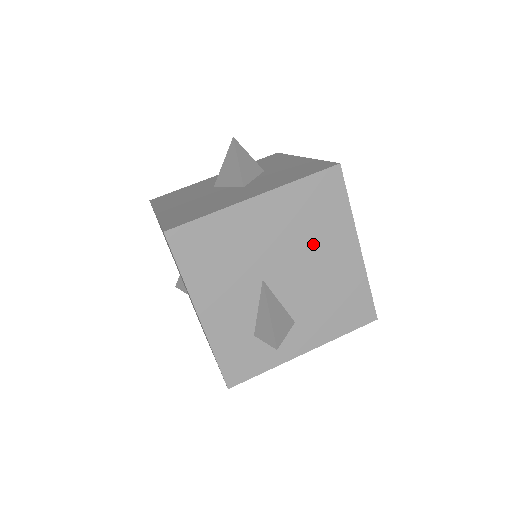
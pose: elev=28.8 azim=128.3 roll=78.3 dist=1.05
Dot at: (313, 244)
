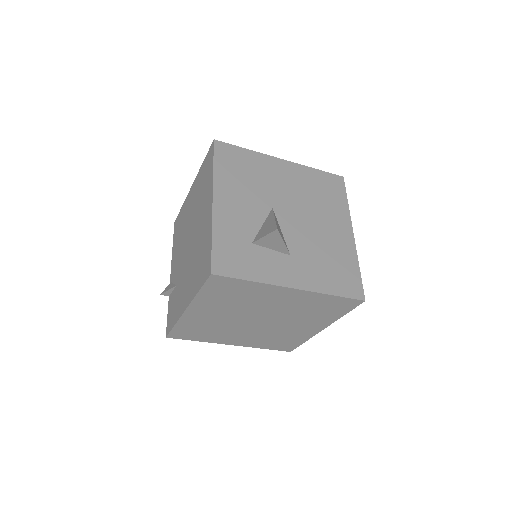
Dot at: (317, 210)
